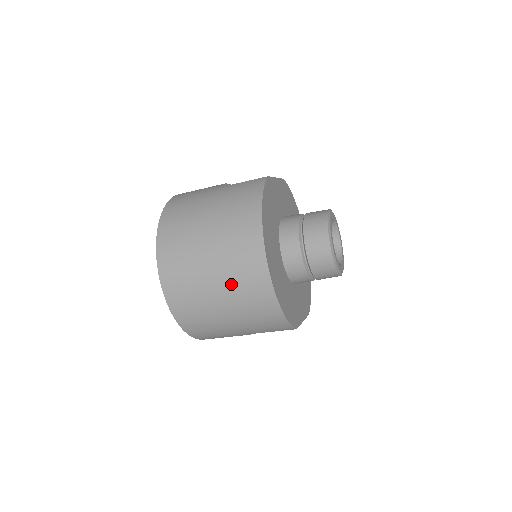
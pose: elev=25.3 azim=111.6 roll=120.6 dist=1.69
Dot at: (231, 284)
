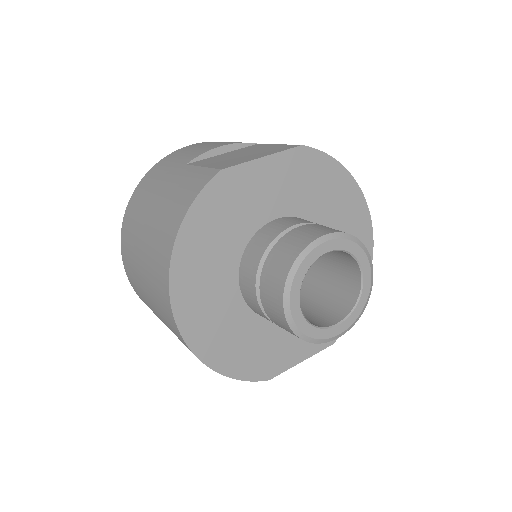
Dot at: (162, 318)
